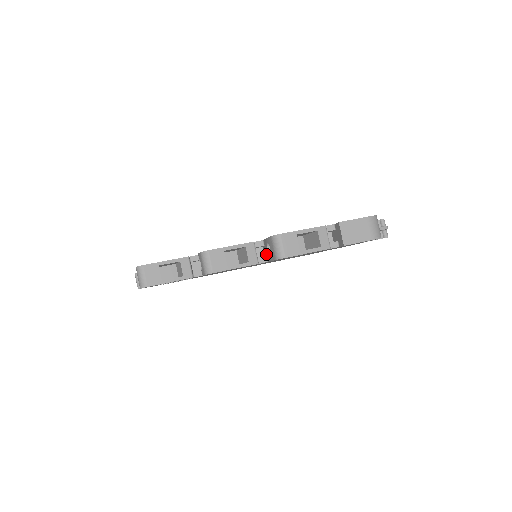
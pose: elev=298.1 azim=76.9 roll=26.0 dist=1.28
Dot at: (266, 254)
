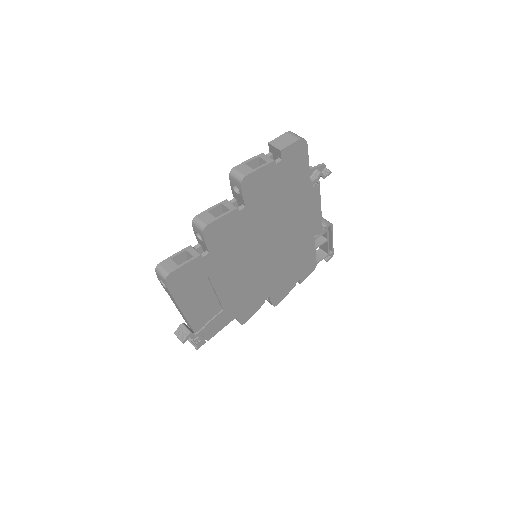
Dot at: (241, 203)
